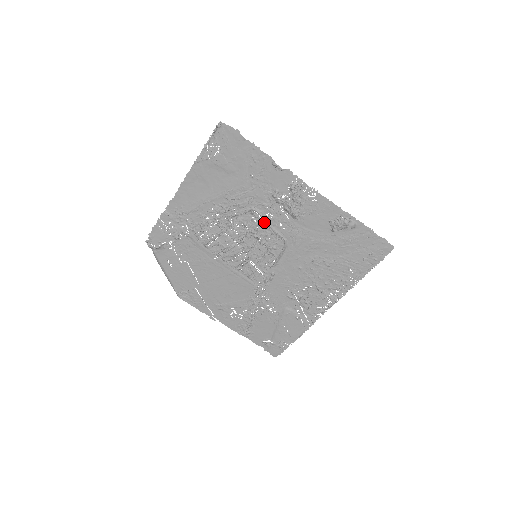
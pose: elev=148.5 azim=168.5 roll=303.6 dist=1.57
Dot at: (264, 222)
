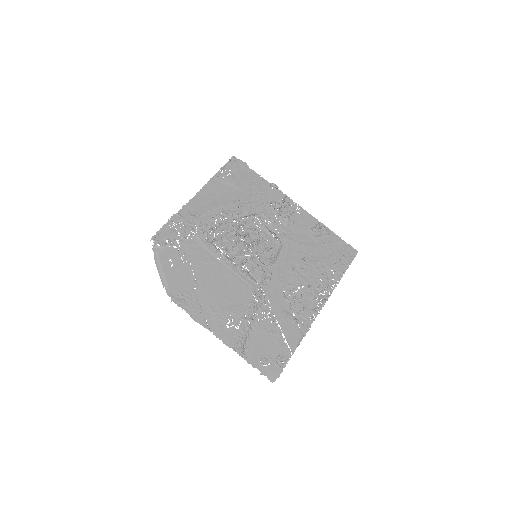
Dot at: (263, 226)
